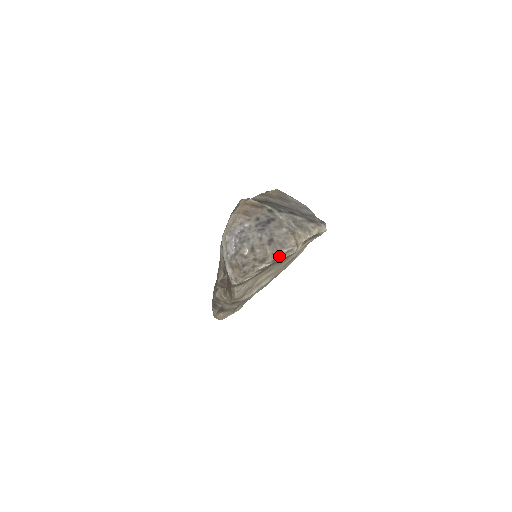
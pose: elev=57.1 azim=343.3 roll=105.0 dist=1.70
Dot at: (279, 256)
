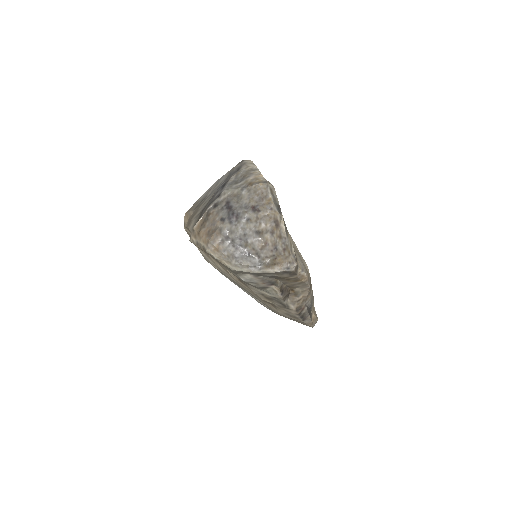
Dot at: (275, 204)
